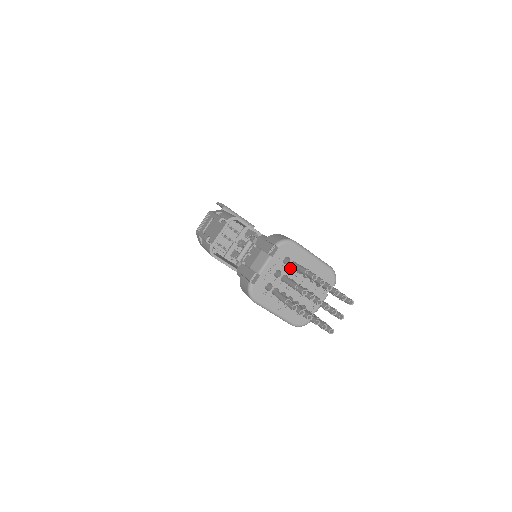
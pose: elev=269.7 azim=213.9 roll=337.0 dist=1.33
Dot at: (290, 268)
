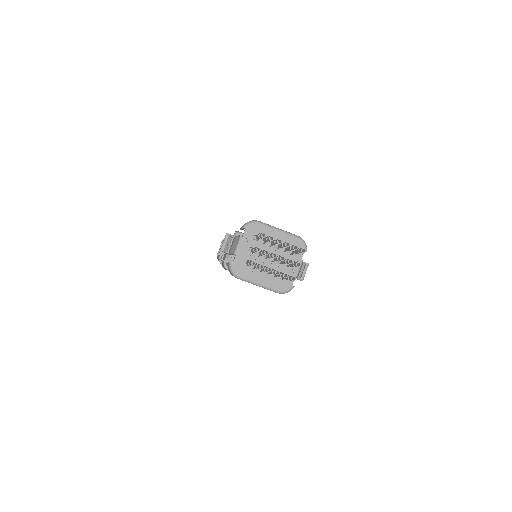
Dot at: (261, 244)
